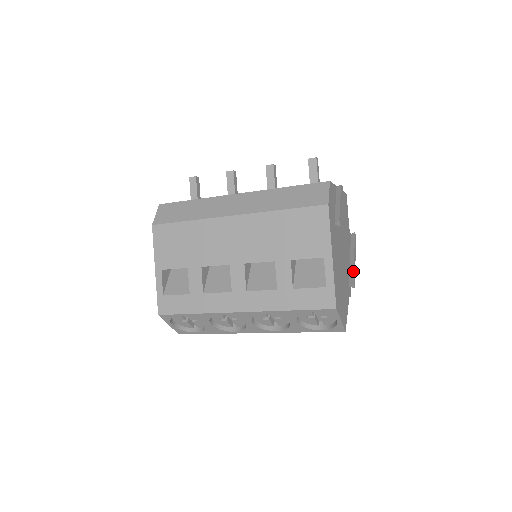
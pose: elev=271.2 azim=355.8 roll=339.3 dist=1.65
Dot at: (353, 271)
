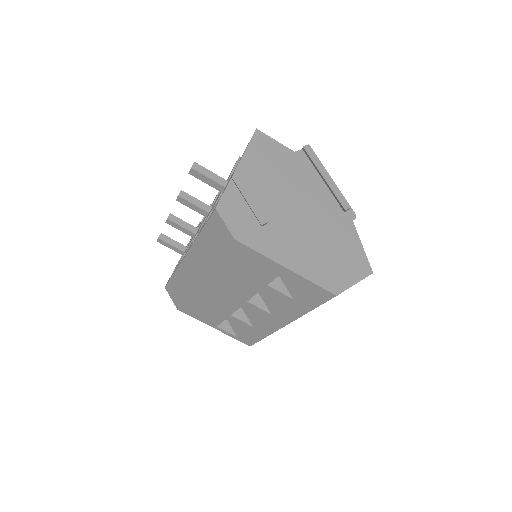
Dot at: (334, 196)
